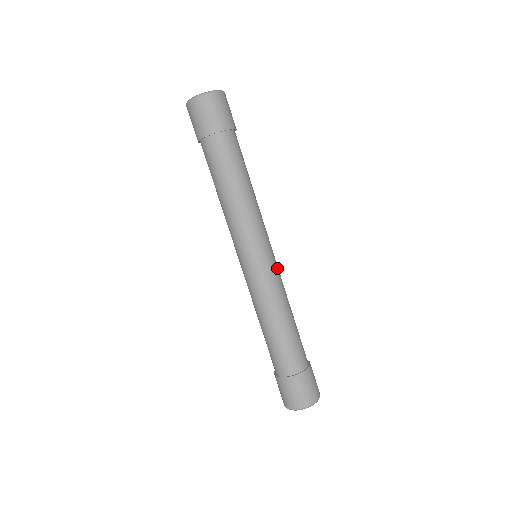
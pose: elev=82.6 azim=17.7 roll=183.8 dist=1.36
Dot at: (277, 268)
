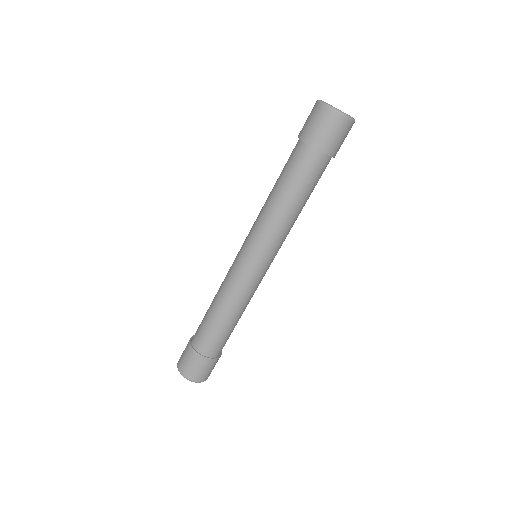
Dot at: (261, 279)
